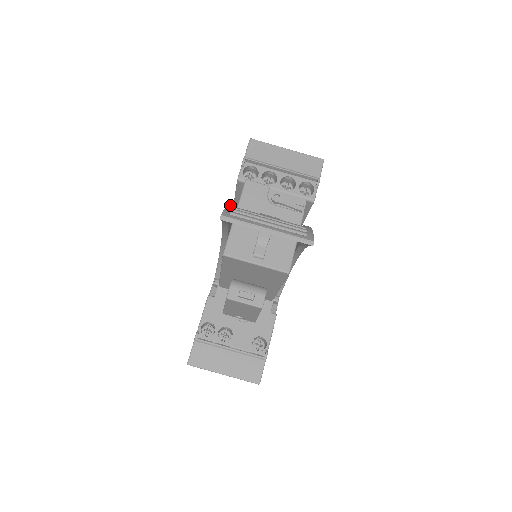
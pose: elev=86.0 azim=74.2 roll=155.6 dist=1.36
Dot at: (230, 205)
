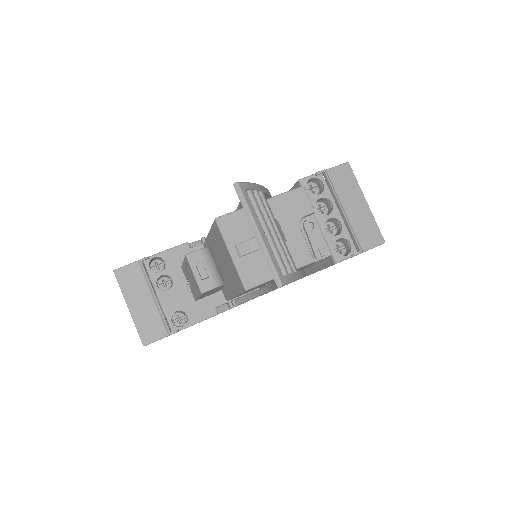
Dot at: (262, 187)
